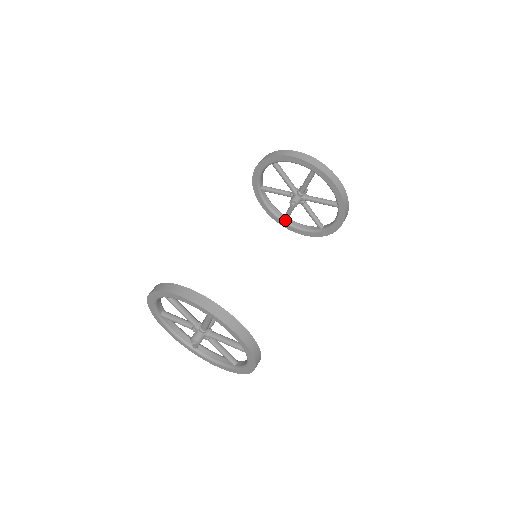
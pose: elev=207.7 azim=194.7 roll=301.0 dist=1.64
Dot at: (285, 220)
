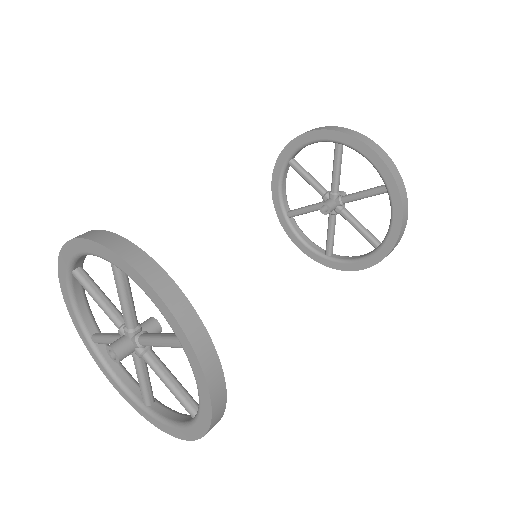
Dot at: (288, 216)
